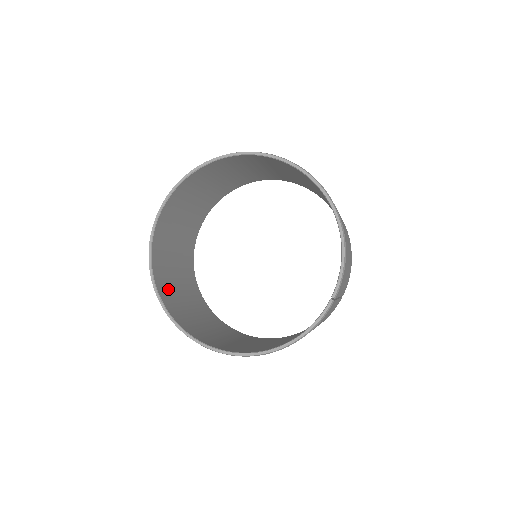
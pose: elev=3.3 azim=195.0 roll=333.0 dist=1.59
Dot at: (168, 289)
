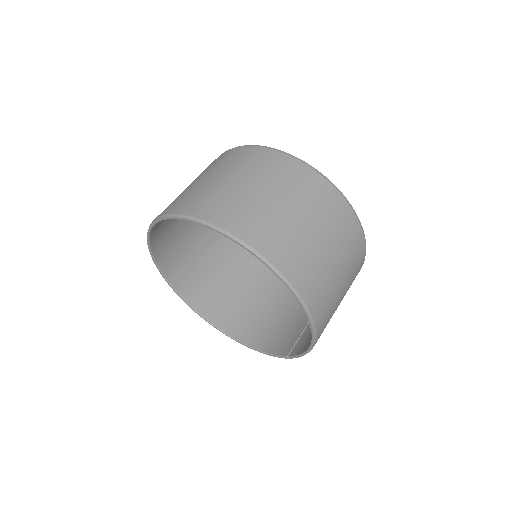
Dot at: (170, 246)
